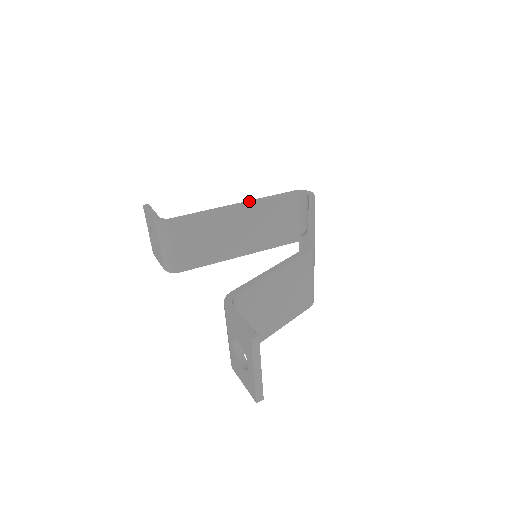
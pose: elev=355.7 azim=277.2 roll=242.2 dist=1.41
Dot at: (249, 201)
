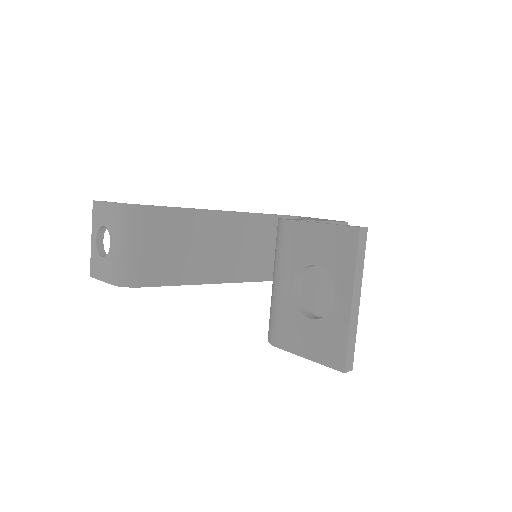
Dot at: (234, 211)
